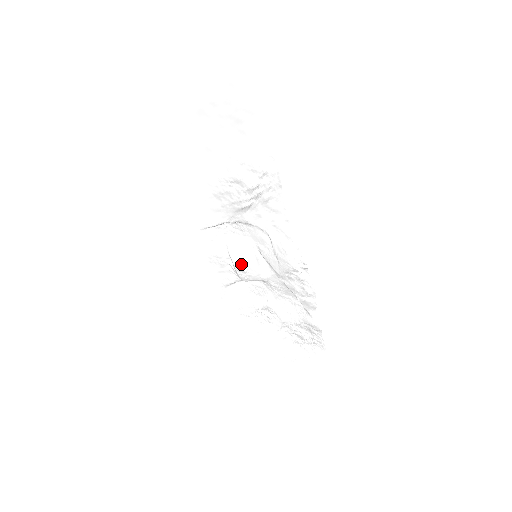
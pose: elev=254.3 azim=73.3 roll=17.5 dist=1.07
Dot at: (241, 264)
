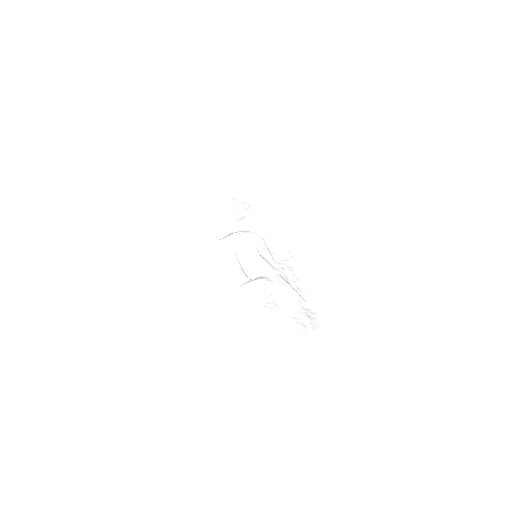
Dot at: (246, 264)
